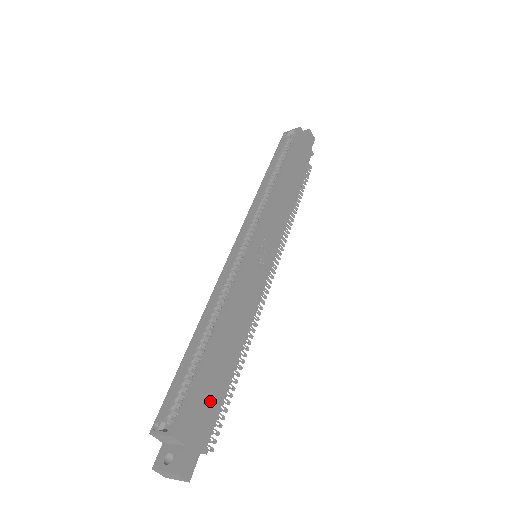
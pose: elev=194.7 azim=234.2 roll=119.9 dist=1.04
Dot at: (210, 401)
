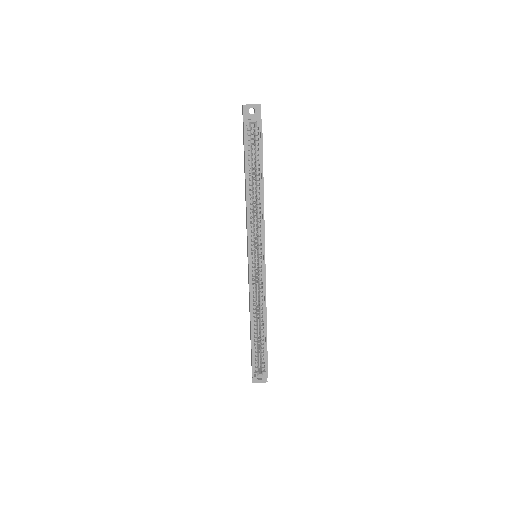
Dot at: occluded
